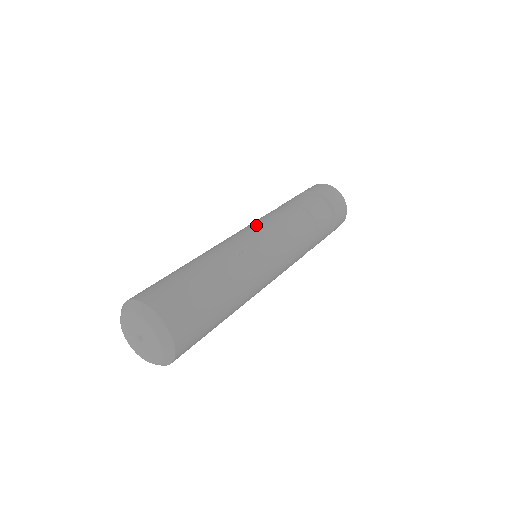
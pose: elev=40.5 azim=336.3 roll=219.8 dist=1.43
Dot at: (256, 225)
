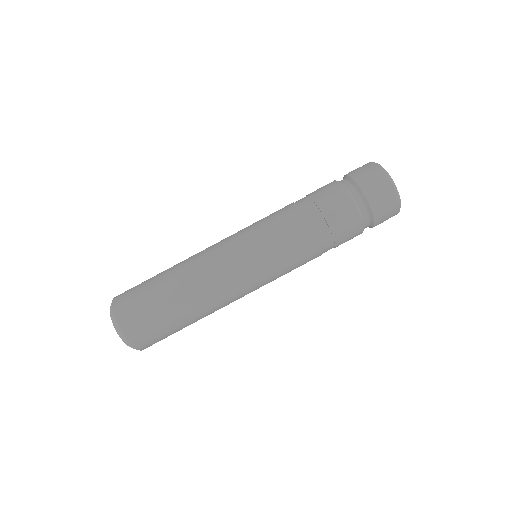
Dot at: occluded
